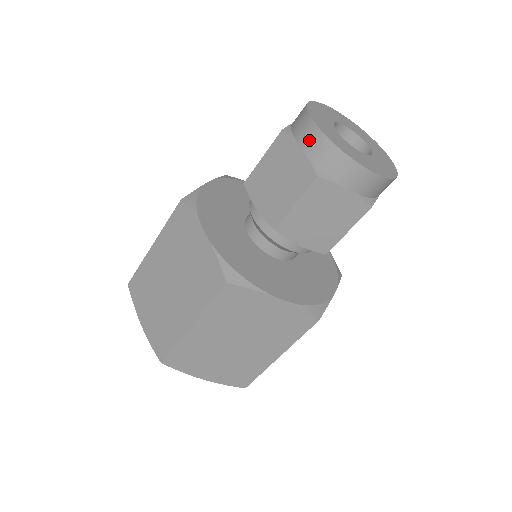
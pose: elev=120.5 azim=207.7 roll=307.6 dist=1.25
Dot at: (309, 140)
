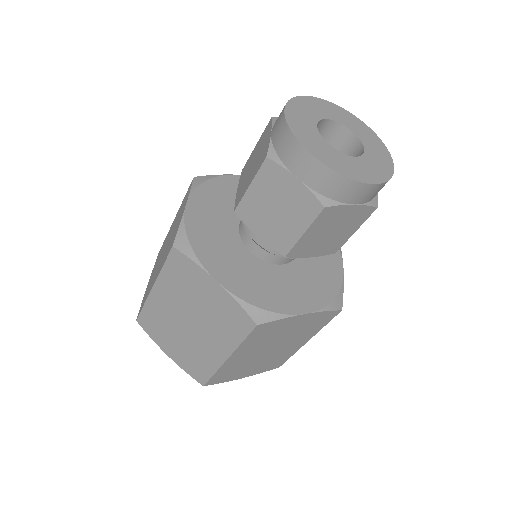
Dot at: (305, 169)
